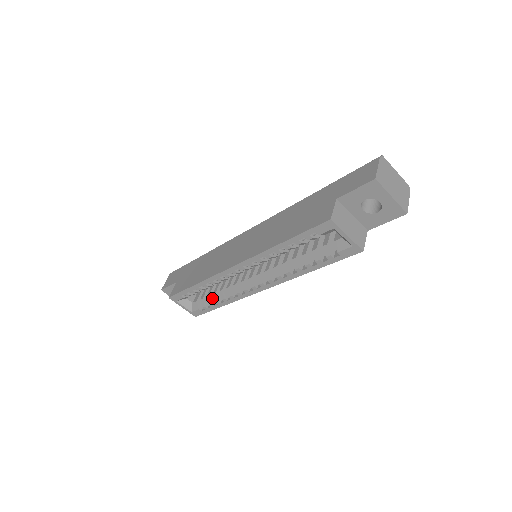
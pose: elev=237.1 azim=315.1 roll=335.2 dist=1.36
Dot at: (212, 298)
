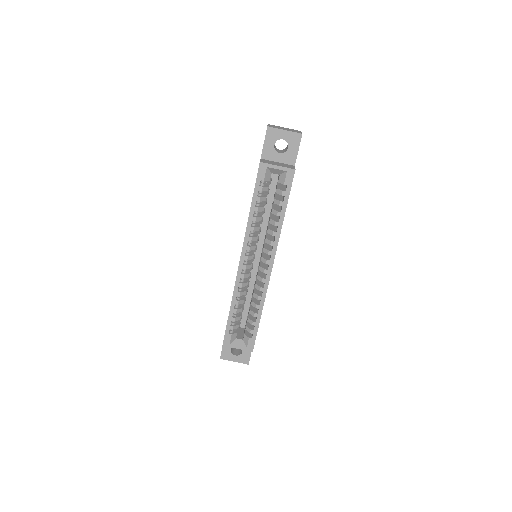
Dot at: (251, 319)
